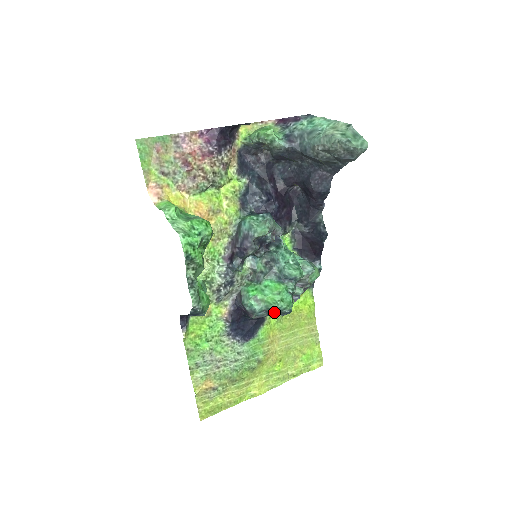
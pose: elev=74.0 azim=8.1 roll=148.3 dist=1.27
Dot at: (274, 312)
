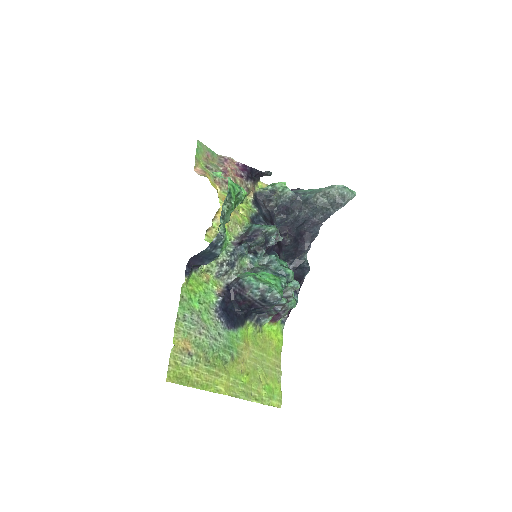
Dot at: (267, 294)
